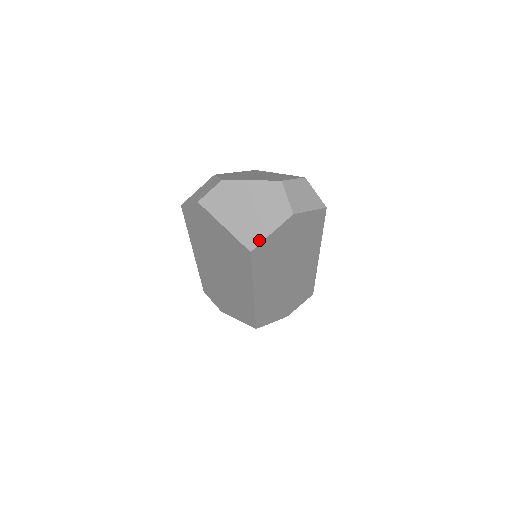
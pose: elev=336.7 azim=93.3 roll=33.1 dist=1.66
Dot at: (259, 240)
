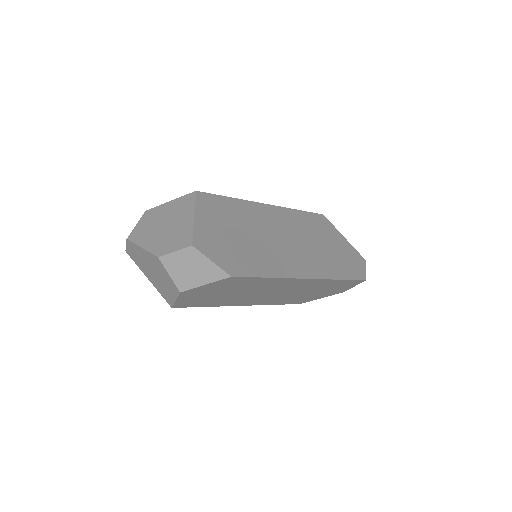
Dot at: (171, 301)
